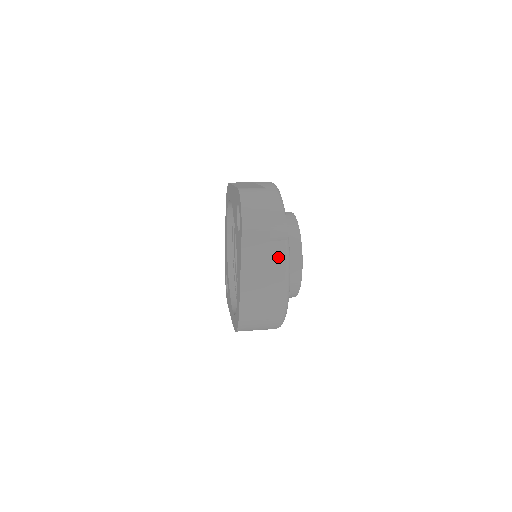
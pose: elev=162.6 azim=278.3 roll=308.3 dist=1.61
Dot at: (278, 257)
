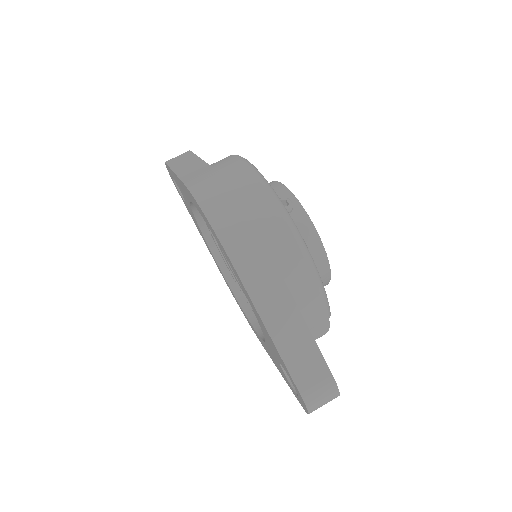
Dot at: occluded
